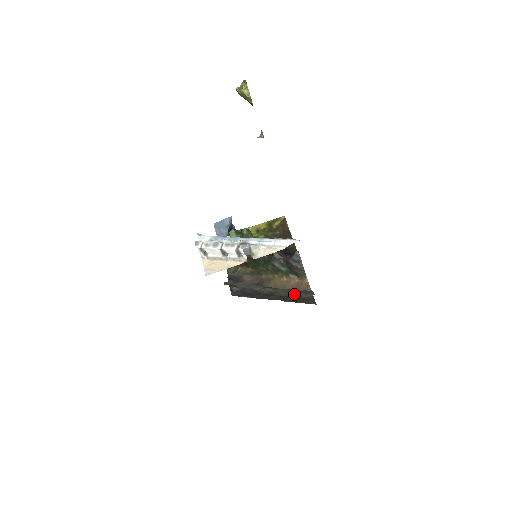
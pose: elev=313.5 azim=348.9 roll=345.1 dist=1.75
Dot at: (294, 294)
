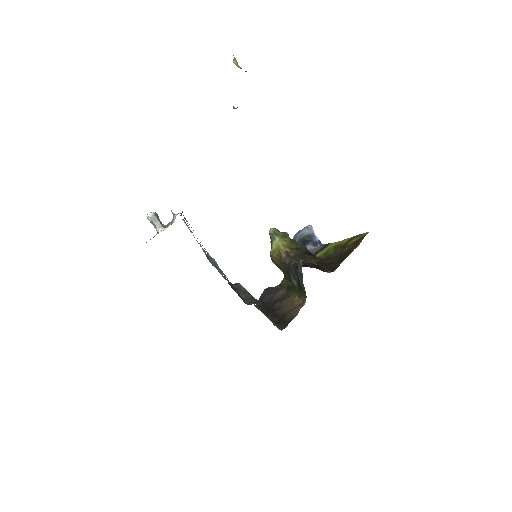
Dot at: (284, 315)
